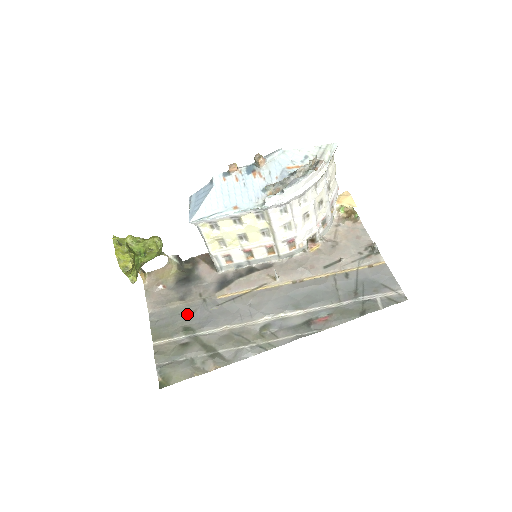
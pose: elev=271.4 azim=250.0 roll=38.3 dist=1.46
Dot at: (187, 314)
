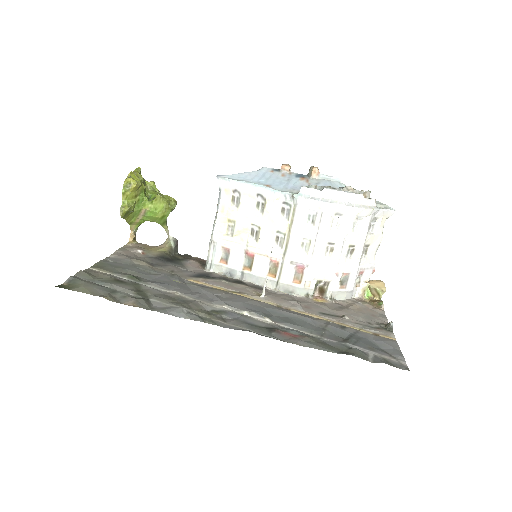
Dot at: (146, 272)
